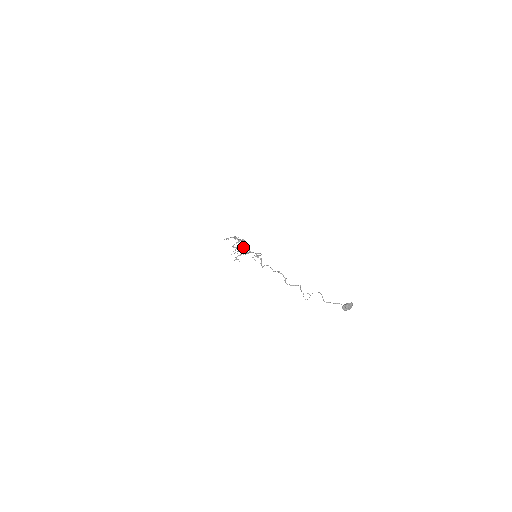
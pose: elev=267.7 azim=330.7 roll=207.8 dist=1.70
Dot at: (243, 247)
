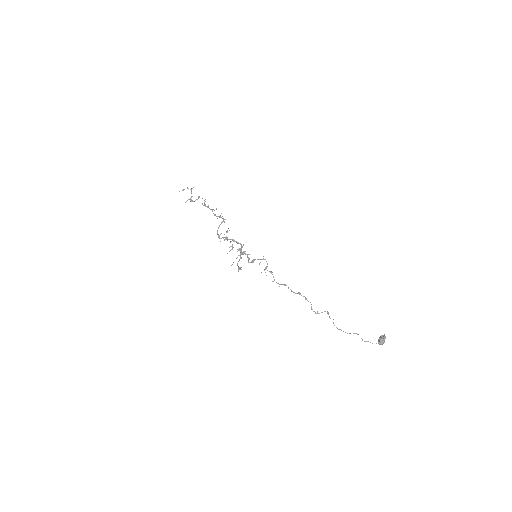
Dot at: (235, 241)
